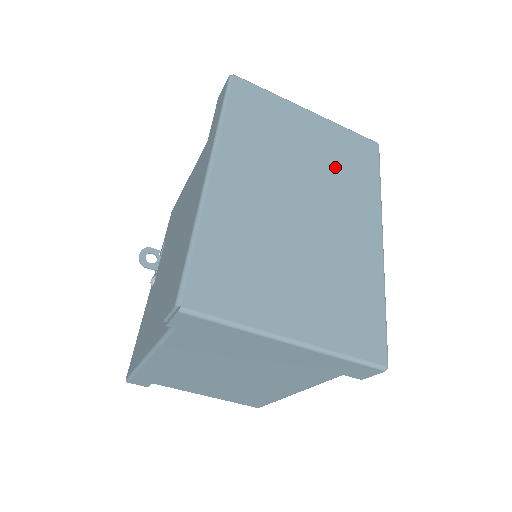
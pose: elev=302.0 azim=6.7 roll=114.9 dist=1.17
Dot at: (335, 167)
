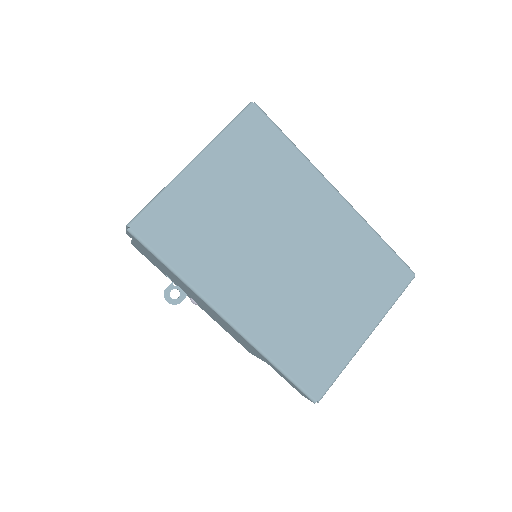
Dot at: (263, 186)
